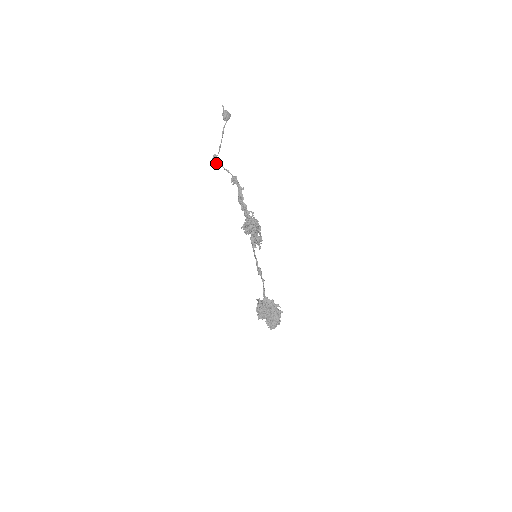
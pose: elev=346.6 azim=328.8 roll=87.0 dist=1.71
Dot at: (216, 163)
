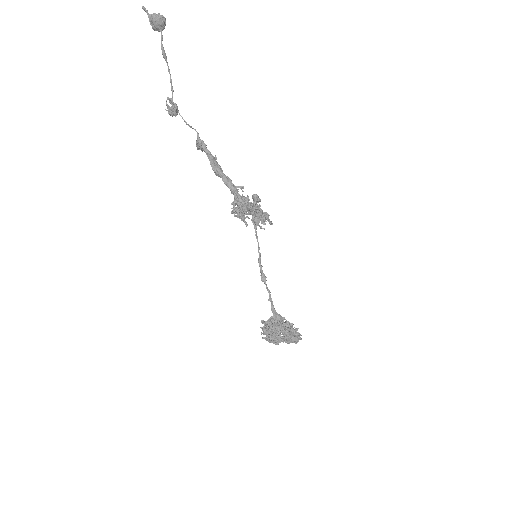
Dot at: (174, 113)
